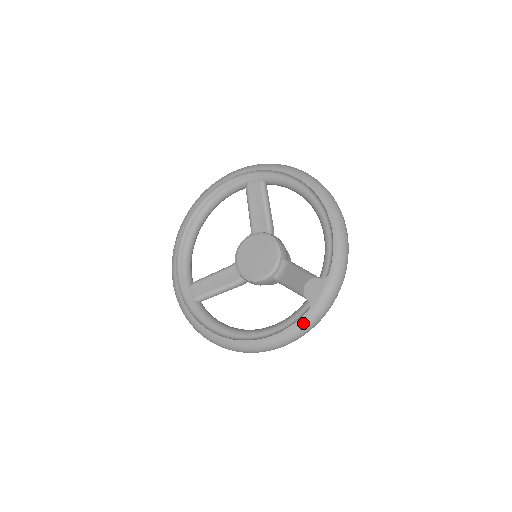
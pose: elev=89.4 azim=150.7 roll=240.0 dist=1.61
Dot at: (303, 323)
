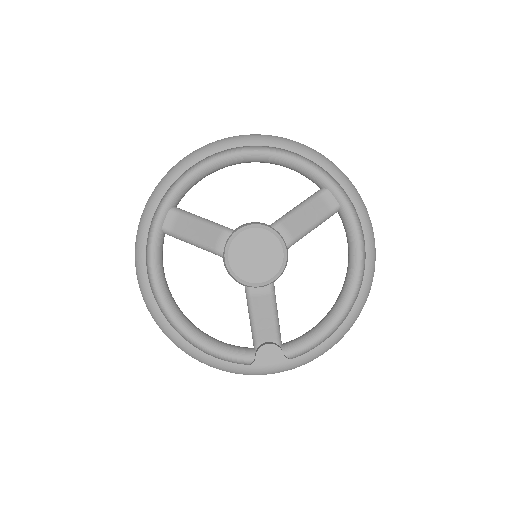
Dot at: (232, 368)
